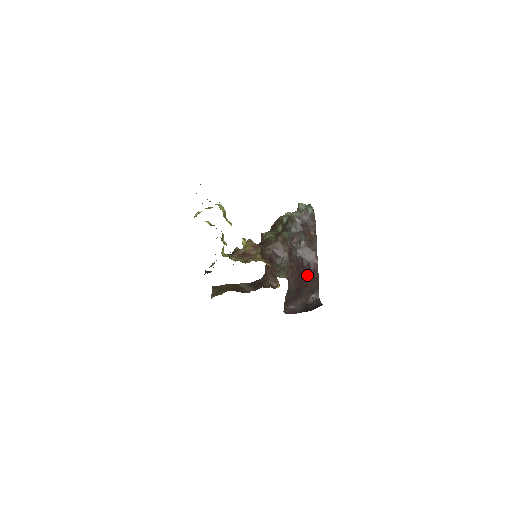
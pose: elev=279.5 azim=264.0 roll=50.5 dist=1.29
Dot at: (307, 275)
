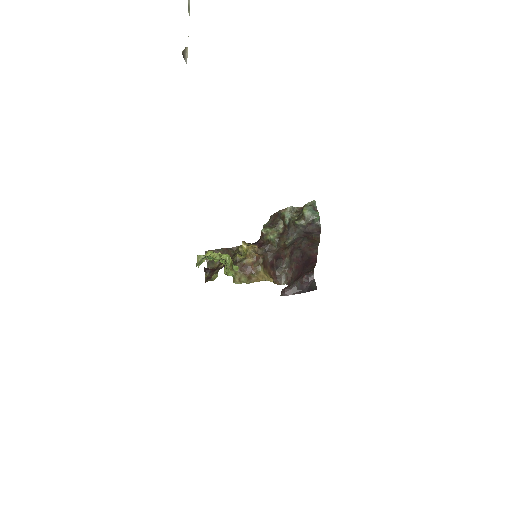
Dot at: (305, 268)
